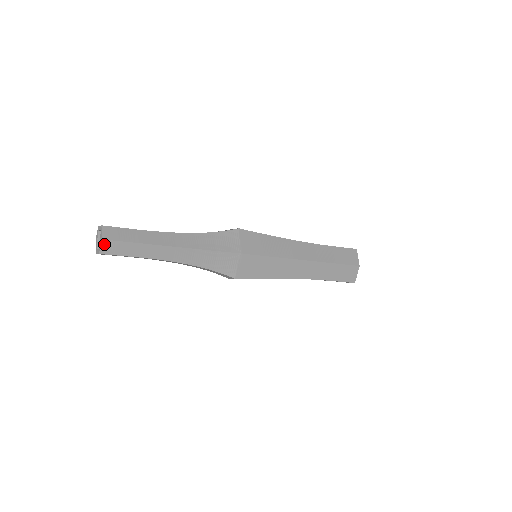
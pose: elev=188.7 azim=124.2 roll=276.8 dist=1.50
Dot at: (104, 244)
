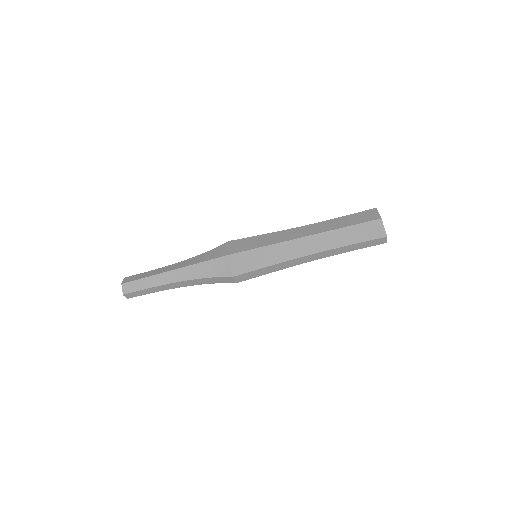
Dot at: (124, 287)
